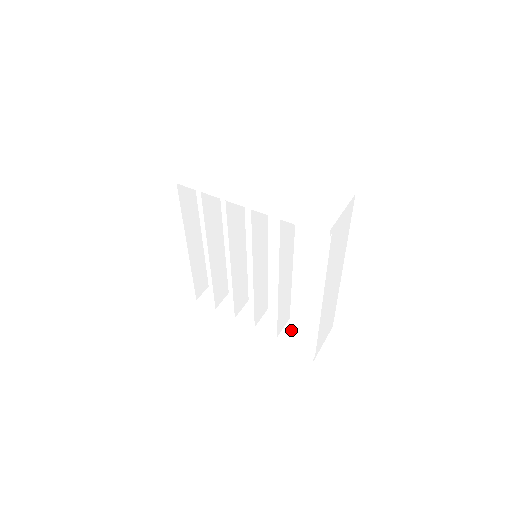
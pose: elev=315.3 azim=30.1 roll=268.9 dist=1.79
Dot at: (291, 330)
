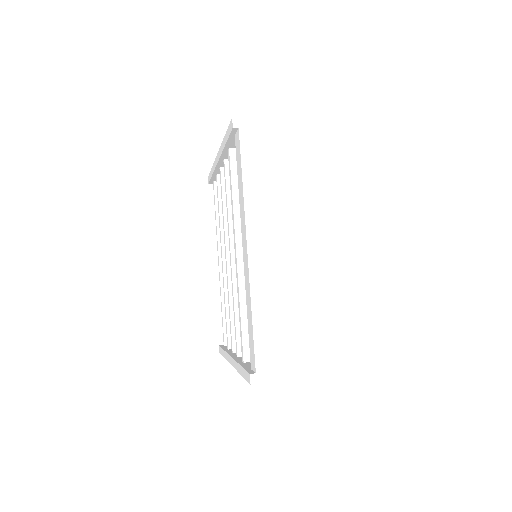
Dot at: occluded
